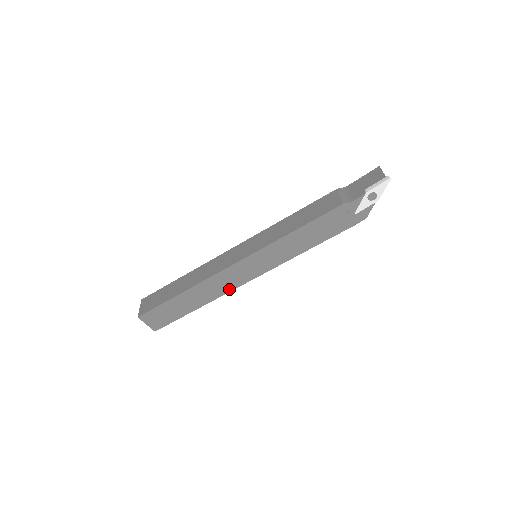
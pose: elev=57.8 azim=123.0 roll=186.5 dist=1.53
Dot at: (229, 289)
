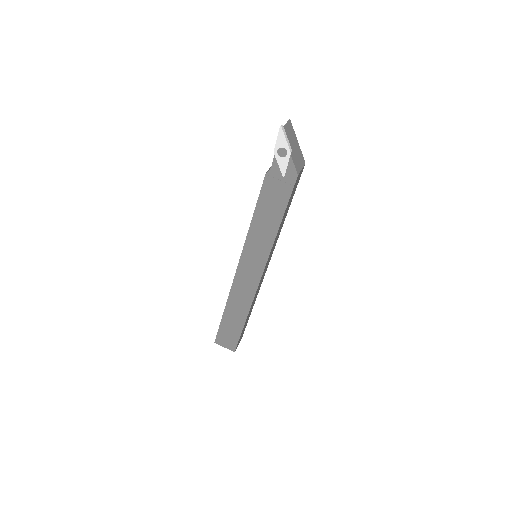
Dot at: (252, 294)
